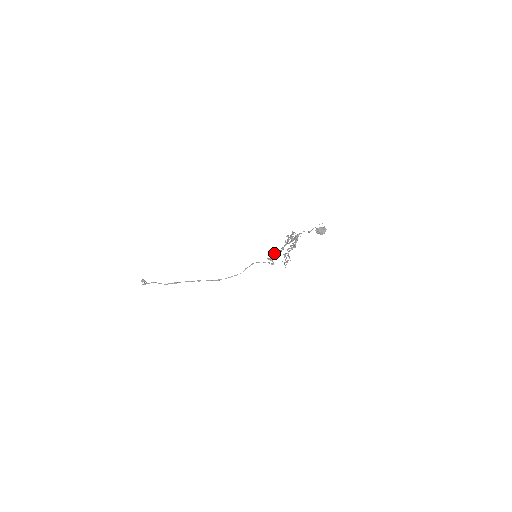
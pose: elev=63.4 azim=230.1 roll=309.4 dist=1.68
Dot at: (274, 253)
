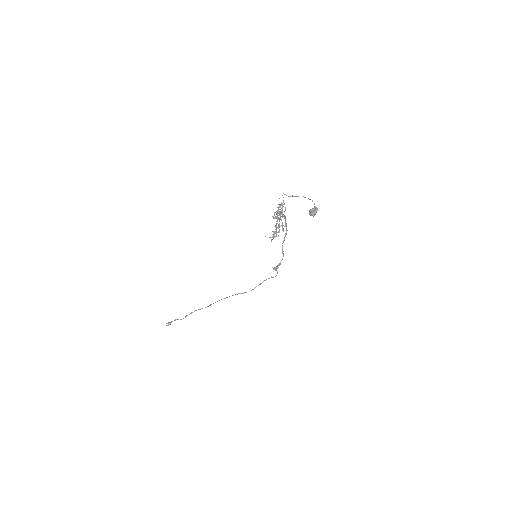
Dot at: (280, 263)
